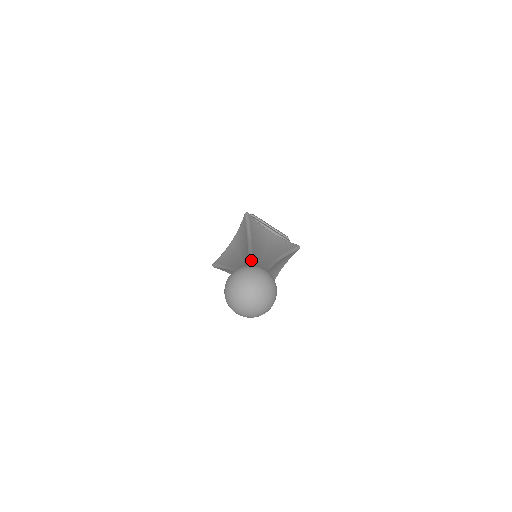
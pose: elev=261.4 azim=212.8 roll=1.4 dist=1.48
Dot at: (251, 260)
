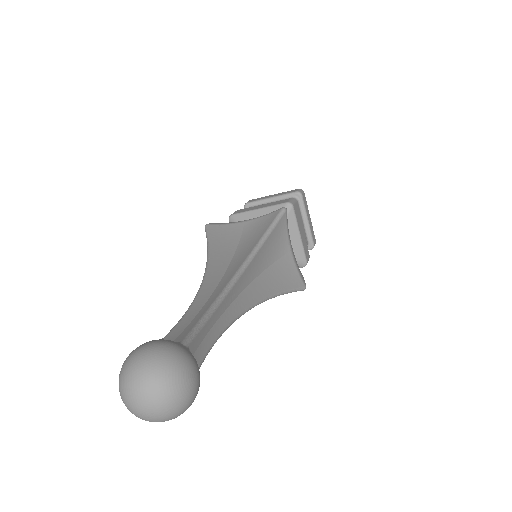
Dot at: (218, 304)
